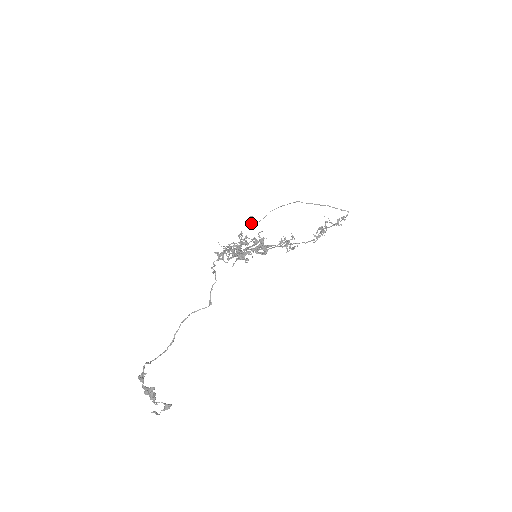
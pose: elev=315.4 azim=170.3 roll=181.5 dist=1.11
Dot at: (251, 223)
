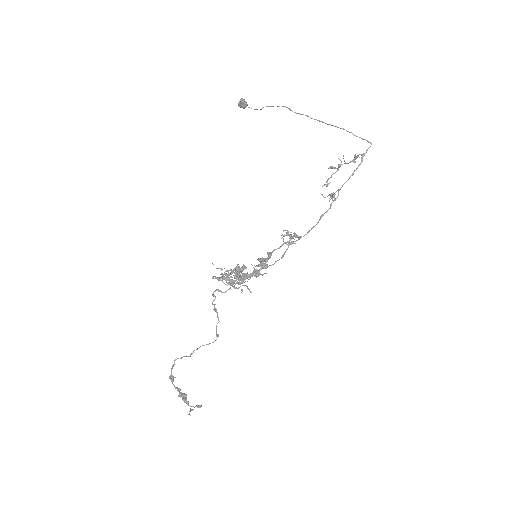
Dot at: (243, 108)
